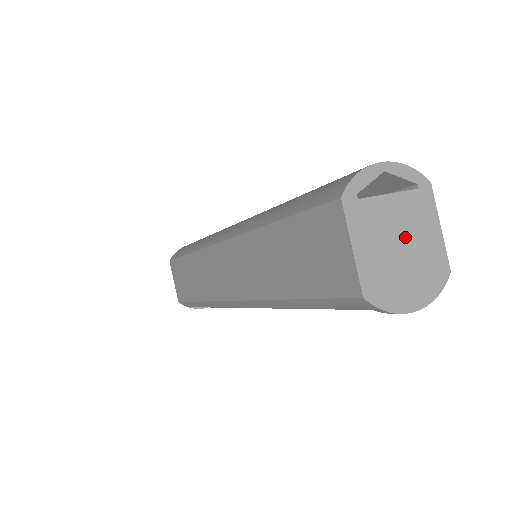
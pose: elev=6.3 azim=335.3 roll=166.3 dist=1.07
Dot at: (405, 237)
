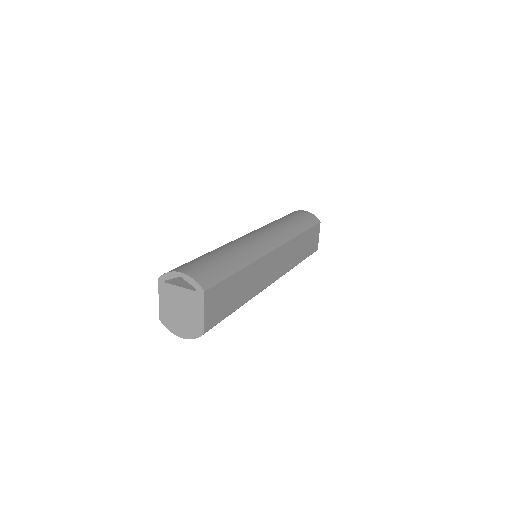
Dot at: (184, 308)
